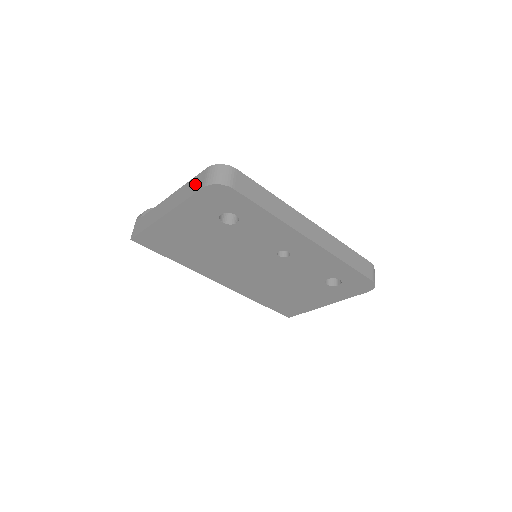
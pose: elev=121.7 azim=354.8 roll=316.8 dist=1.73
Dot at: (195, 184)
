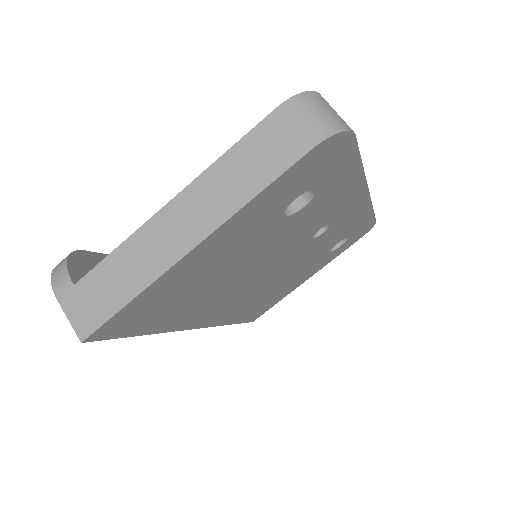
Dot at: (264, 152)
